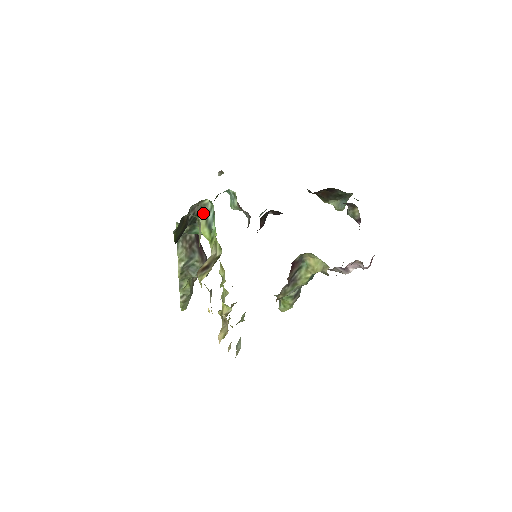
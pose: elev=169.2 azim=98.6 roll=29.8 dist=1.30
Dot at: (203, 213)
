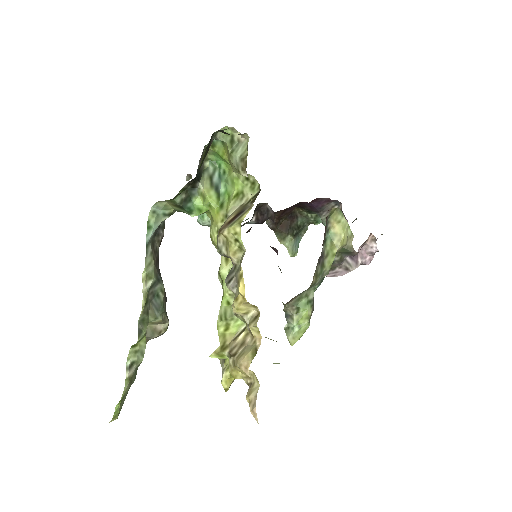
Dot at: (204, 177)
